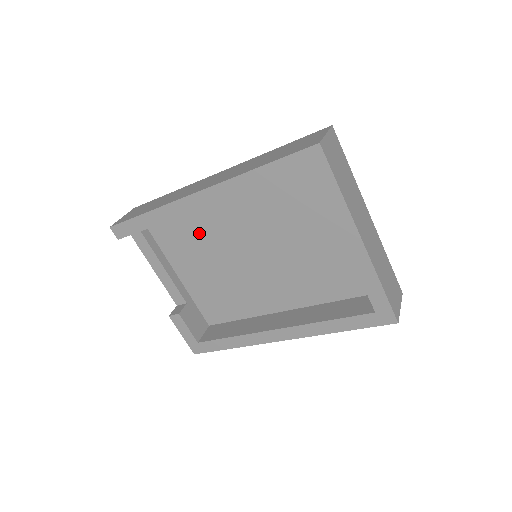
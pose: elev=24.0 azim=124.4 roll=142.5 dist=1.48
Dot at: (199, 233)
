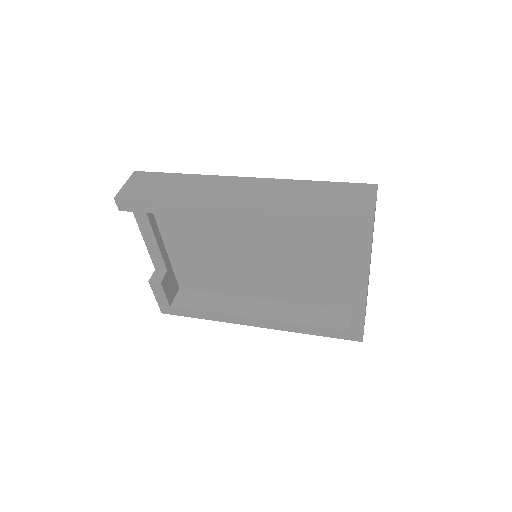
Dot at: (206, 221)
